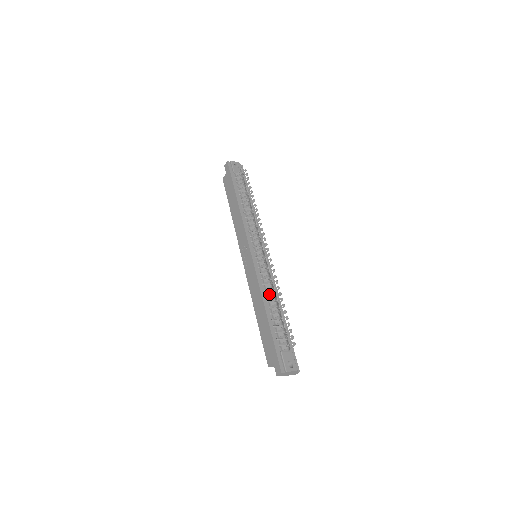
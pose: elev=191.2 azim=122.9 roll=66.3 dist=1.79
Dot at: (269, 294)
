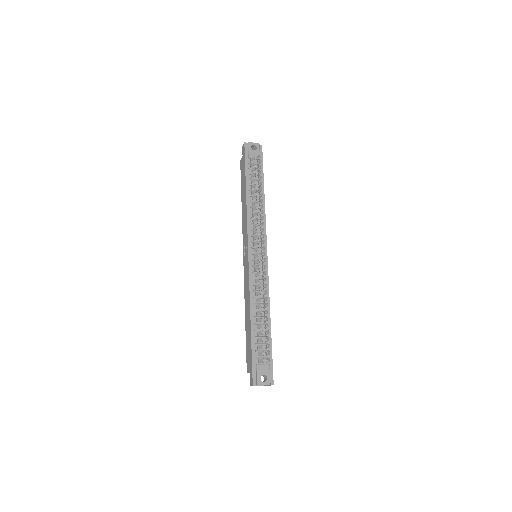
Dot at: occluded
